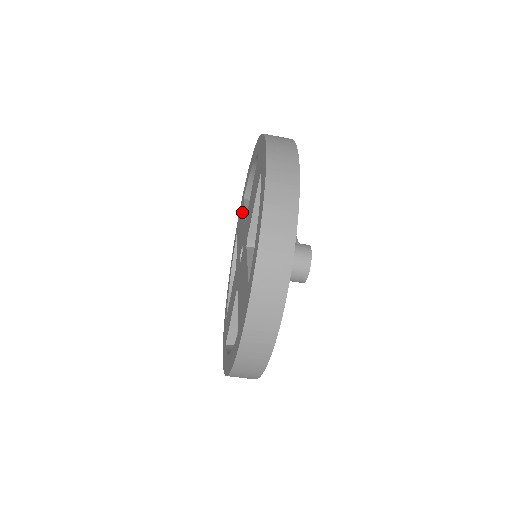
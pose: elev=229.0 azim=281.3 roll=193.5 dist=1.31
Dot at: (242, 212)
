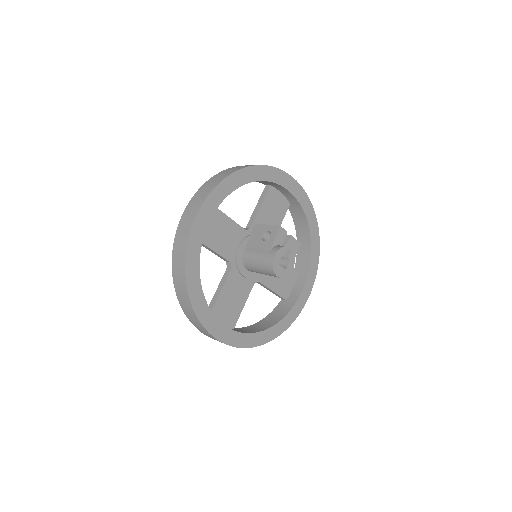
Dot at: occluded
